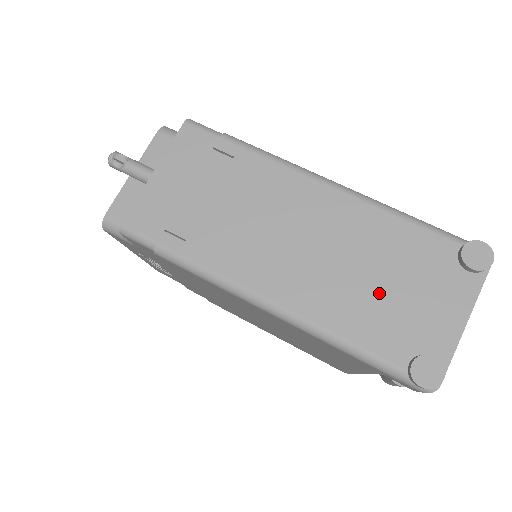
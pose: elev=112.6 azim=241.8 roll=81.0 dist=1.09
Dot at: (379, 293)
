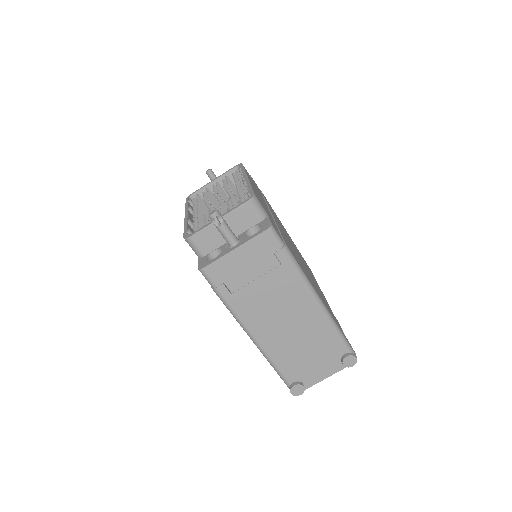
Dot at: (302, 355)
